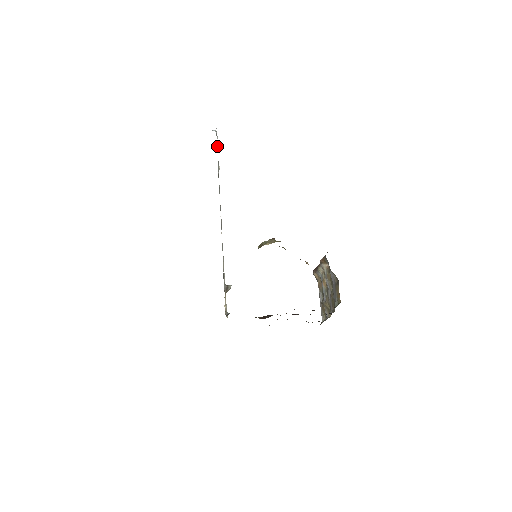
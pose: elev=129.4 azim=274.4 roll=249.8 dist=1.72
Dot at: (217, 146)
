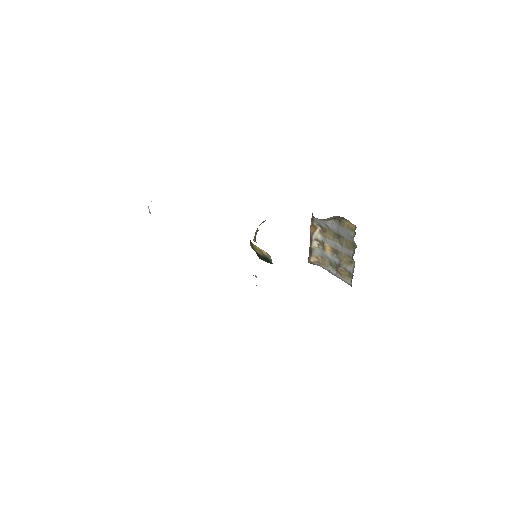
Dot at: occluded
